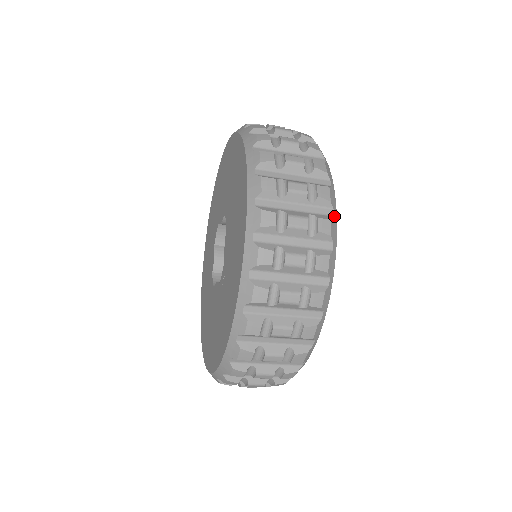
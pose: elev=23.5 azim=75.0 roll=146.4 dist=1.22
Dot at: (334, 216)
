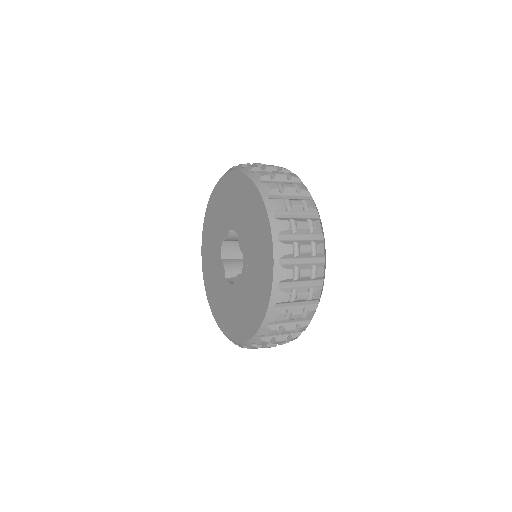
Dot at: (313, 200)
